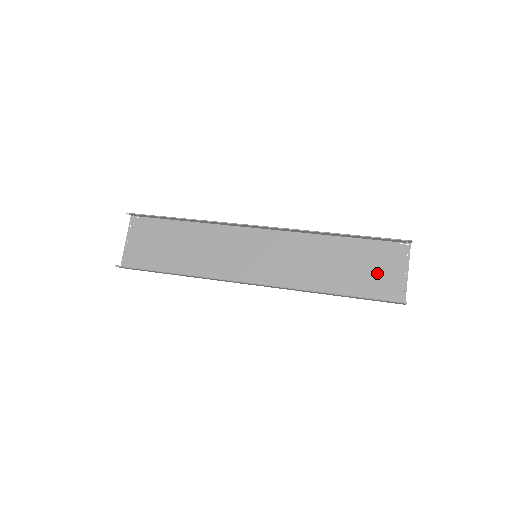
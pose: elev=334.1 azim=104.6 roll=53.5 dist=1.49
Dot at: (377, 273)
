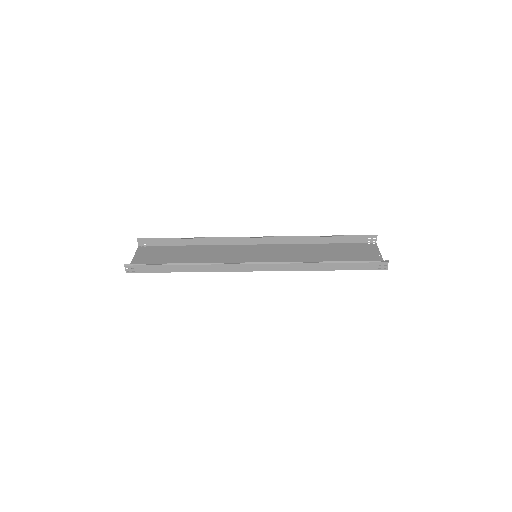
Dot at: (358, 257)
